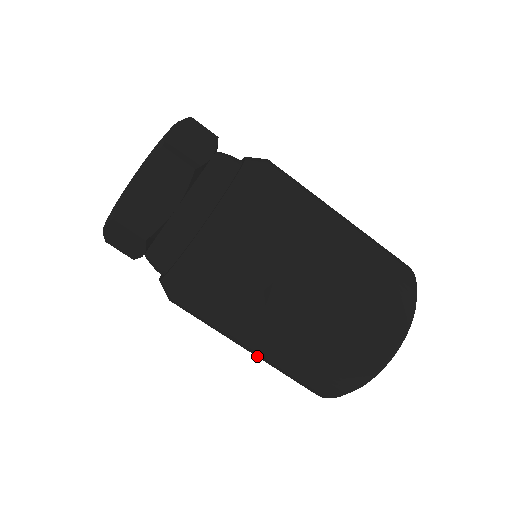
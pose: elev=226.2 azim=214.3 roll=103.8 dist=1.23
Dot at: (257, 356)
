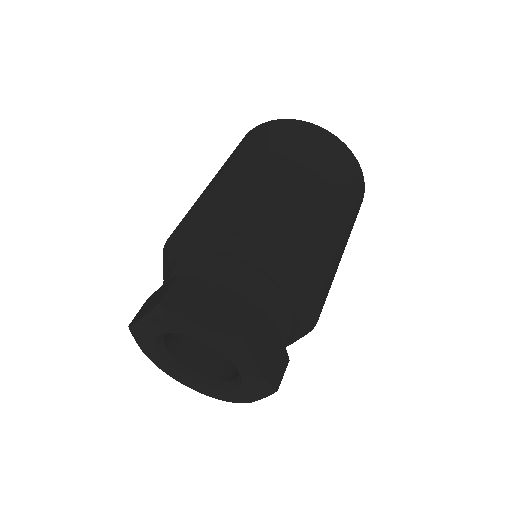
Dot at: occluded
